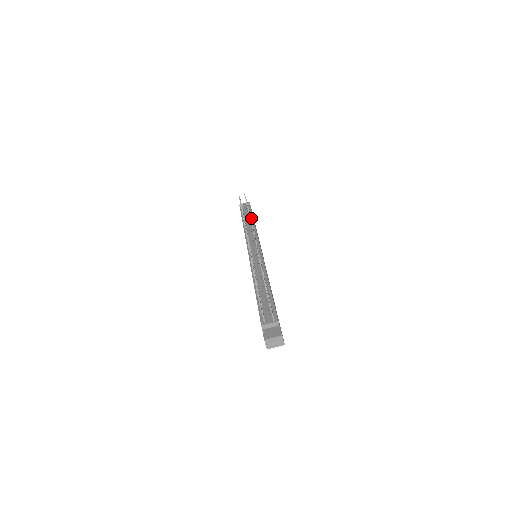
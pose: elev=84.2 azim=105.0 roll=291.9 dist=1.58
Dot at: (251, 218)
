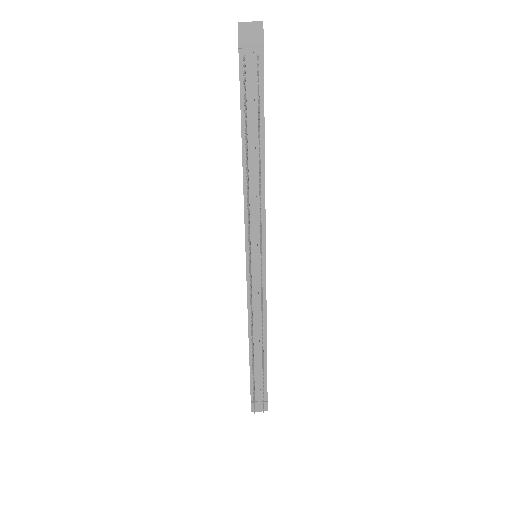
Dot at: (260, 139)
